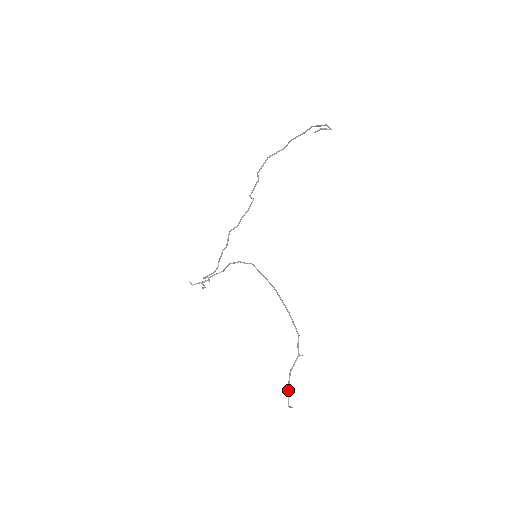
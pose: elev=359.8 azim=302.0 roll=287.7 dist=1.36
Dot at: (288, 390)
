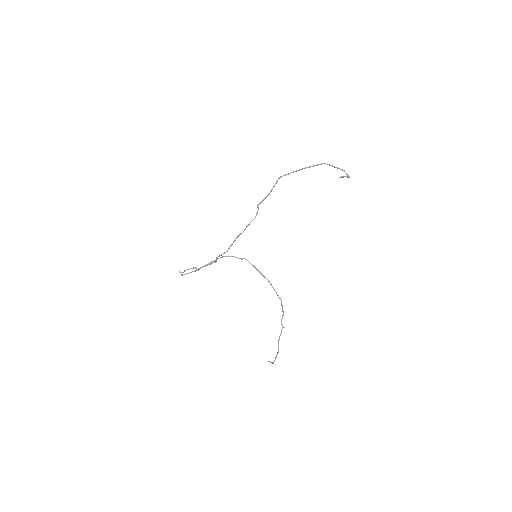
Dot at: occluded
